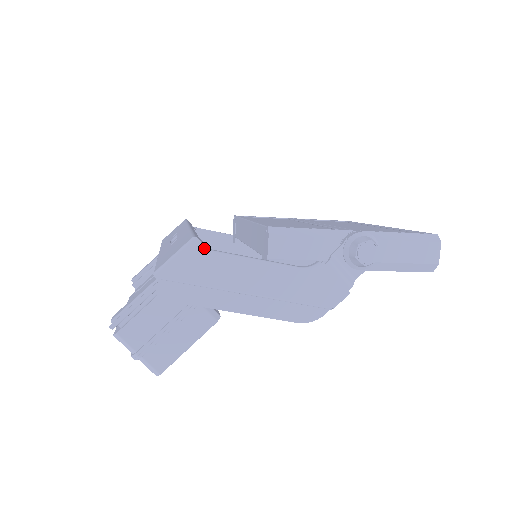
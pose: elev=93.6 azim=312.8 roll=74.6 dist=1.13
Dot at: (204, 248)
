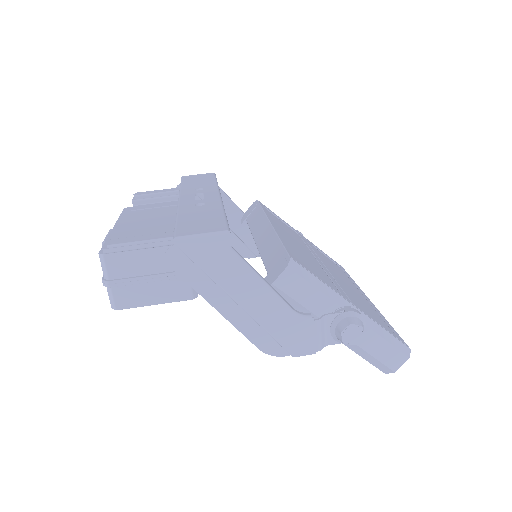
Dot at: (230, 245)
